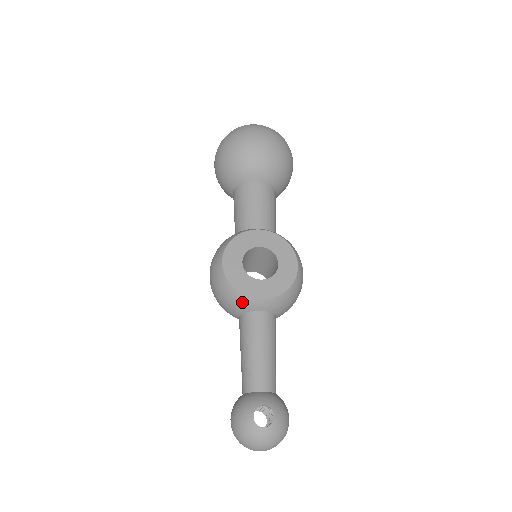
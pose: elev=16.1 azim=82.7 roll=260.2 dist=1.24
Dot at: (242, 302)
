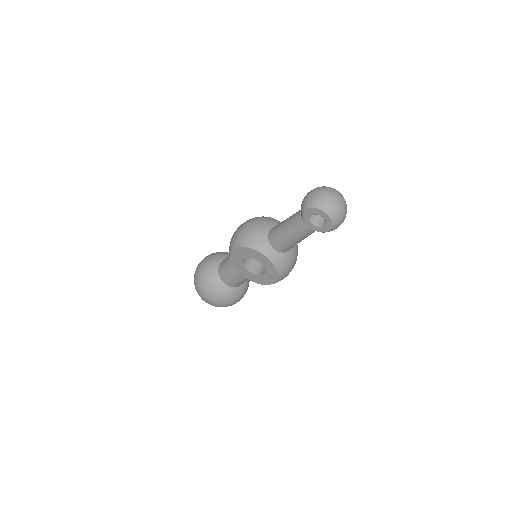
Dot at: (275, 221)
